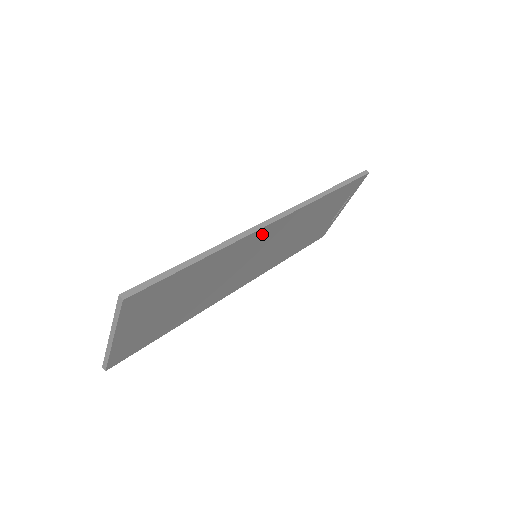
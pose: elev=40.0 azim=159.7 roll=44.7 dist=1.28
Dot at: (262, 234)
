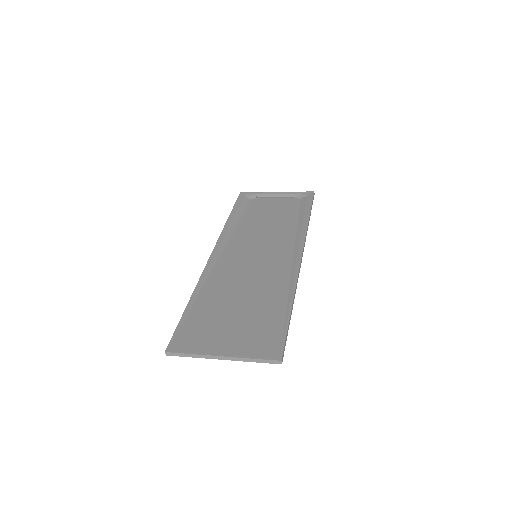
Dot at: (290, 266)
